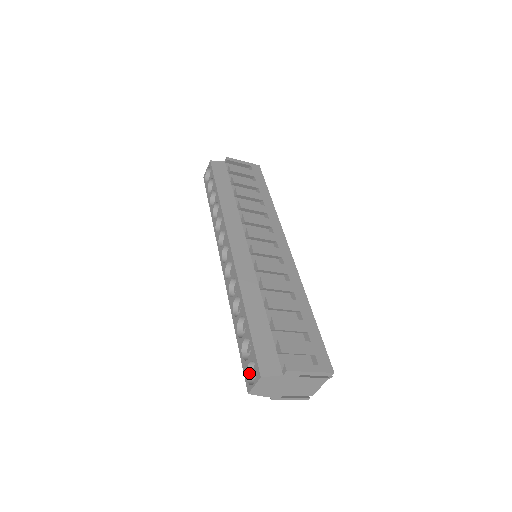
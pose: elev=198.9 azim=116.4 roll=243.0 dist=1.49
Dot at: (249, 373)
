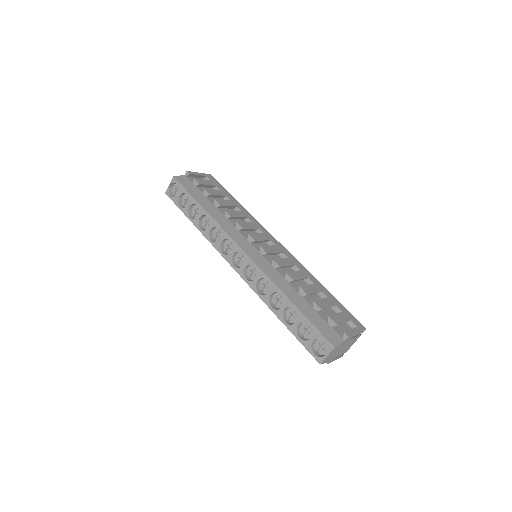
Dot at: (313, 349)
